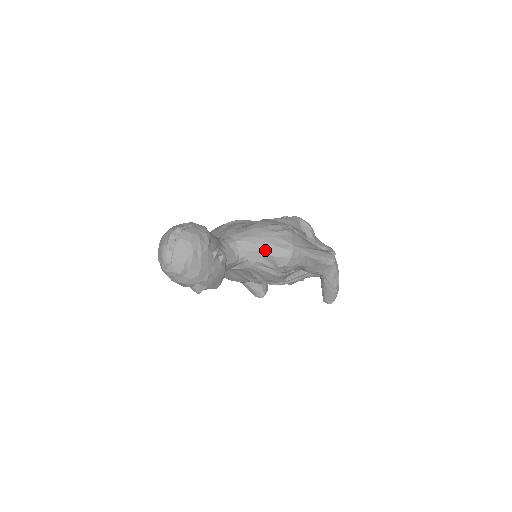
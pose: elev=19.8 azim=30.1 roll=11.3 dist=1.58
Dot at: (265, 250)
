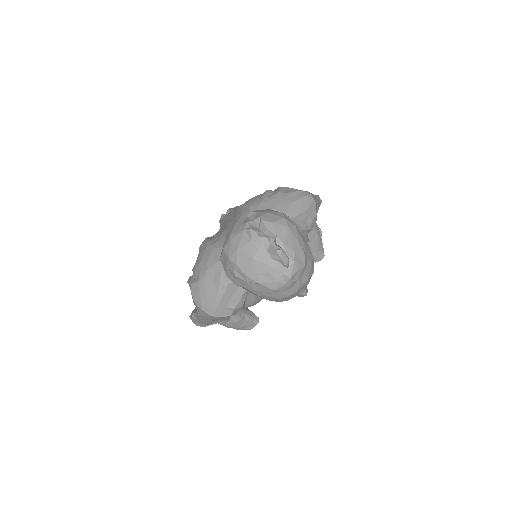
Dot at: (294, 211)
